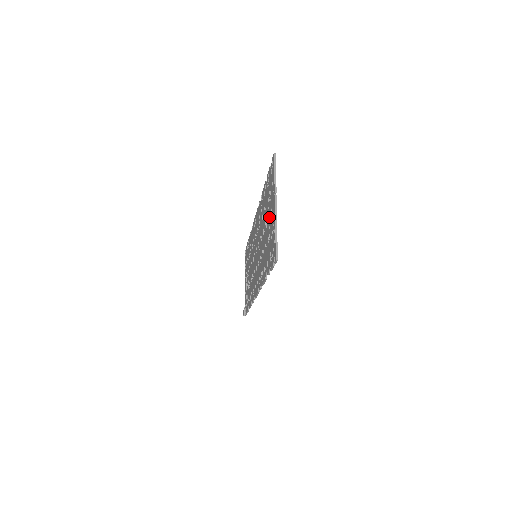
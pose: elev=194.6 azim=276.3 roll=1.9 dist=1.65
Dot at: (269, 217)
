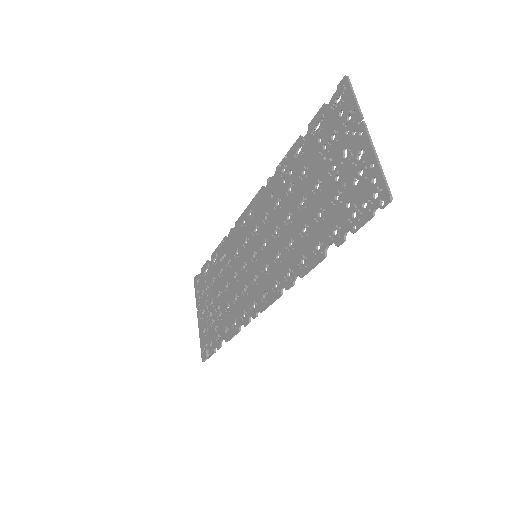
Dot at: (332, 166)
